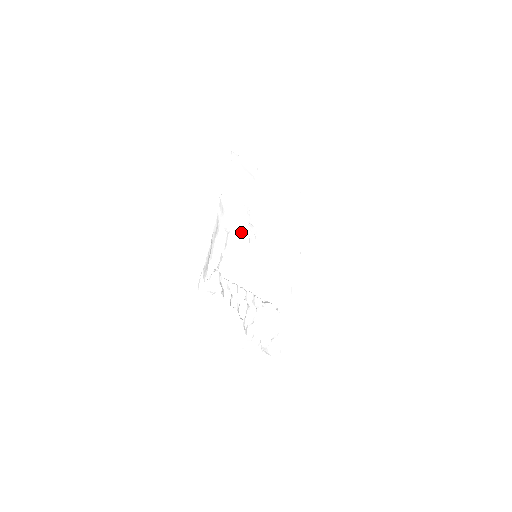
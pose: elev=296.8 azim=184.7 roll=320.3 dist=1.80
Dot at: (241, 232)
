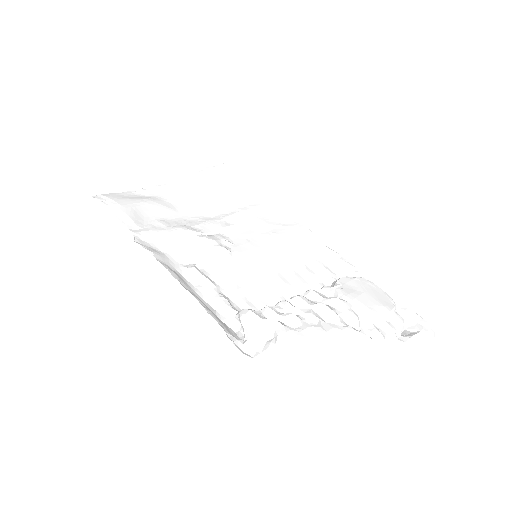
Dot at: (207, 252)
